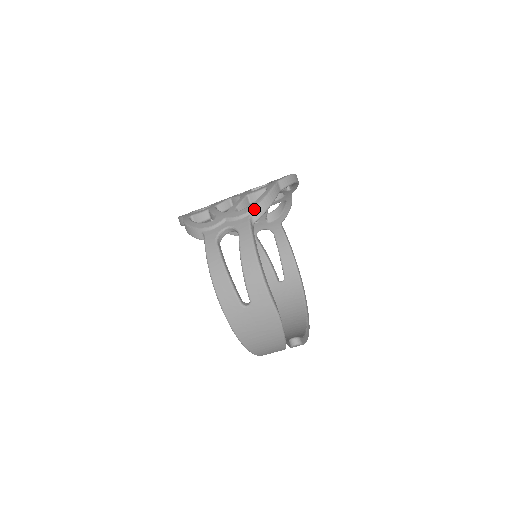
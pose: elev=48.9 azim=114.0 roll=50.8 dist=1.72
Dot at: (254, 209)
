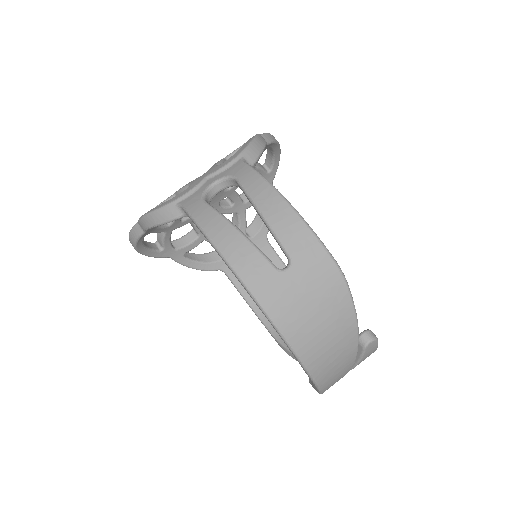
Dot at: (245, 151)
